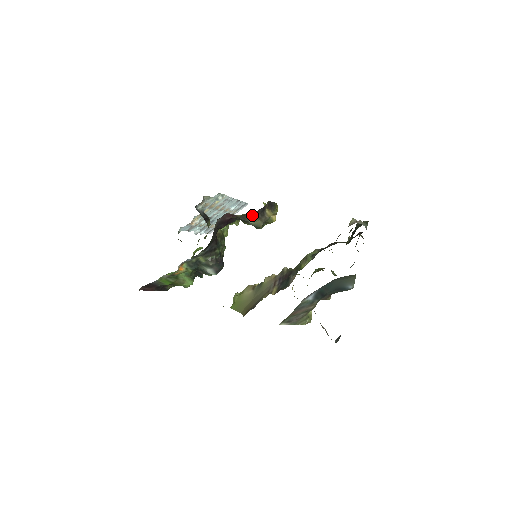
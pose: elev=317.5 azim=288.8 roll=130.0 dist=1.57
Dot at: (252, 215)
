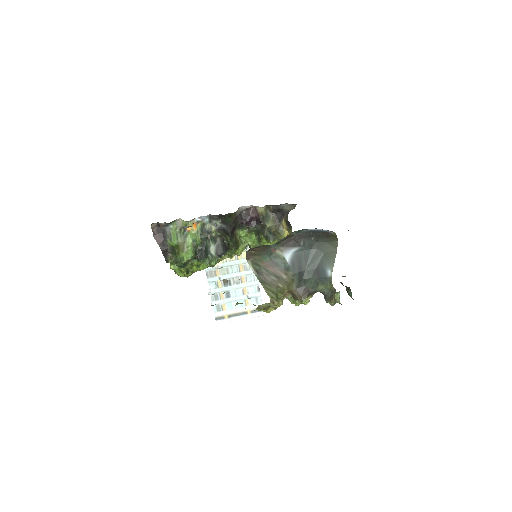
Dot at: (271, 217)
